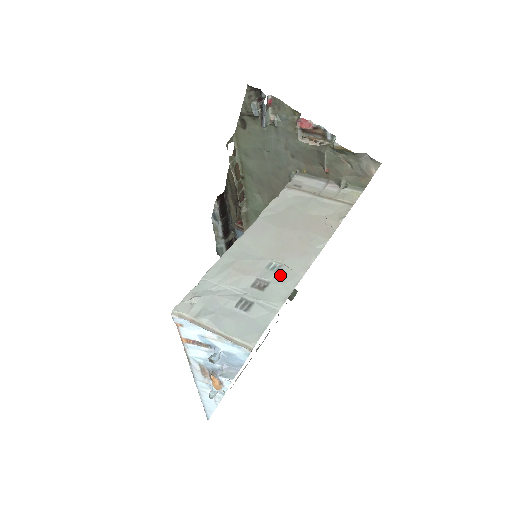
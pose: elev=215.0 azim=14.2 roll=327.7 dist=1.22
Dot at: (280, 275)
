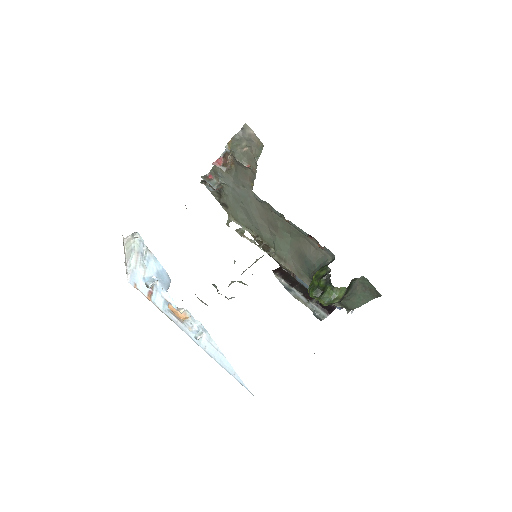
Dot at: occluded
